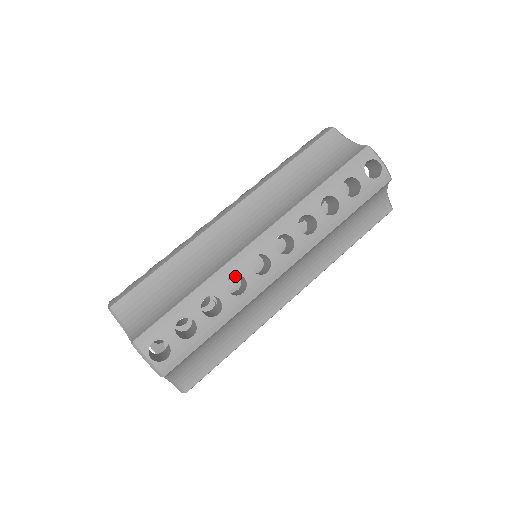
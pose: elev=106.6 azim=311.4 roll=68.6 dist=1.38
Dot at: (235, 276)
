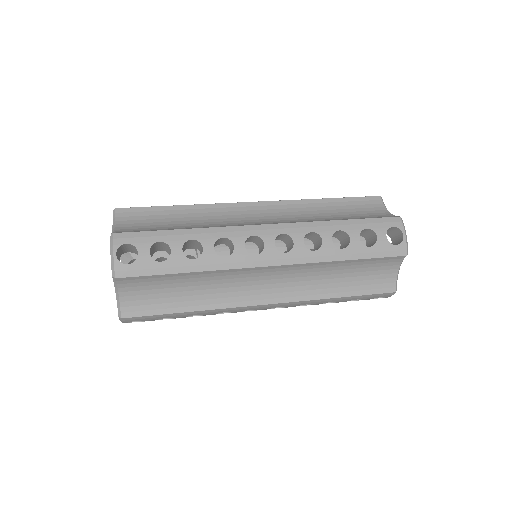
Dot at: occluded
